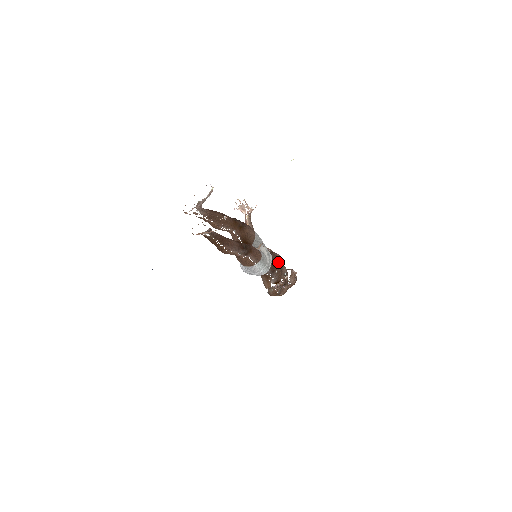
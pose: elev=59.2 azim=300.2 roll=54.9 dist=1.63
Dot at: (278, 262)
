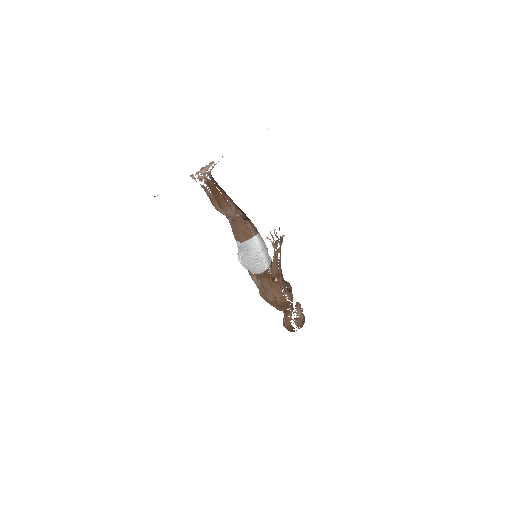
Dot at: occluded
